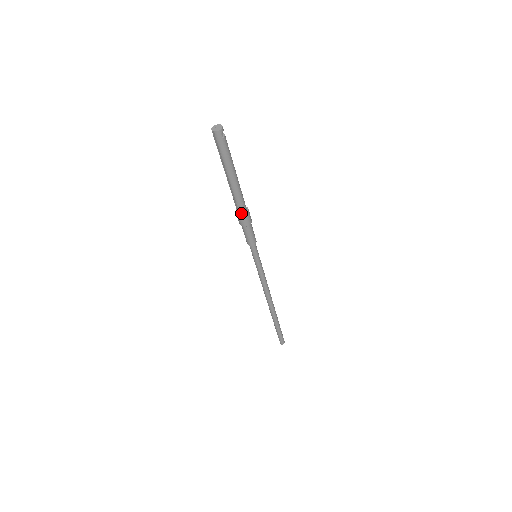
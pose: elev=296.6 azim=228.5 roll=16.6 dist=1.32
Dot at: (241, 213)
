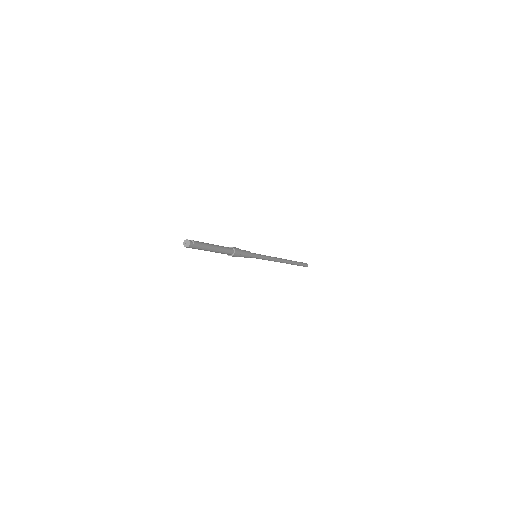
Dot at: (232, 254)
